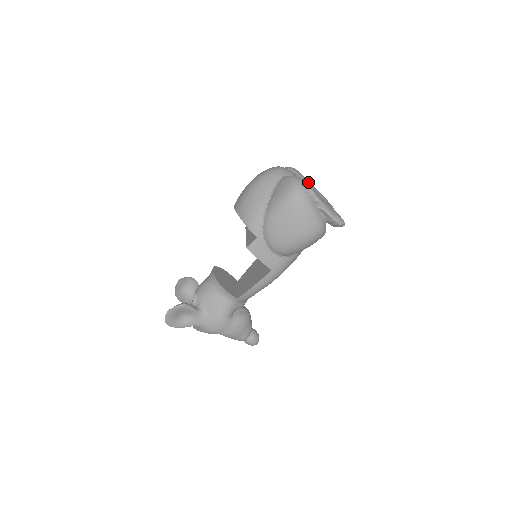
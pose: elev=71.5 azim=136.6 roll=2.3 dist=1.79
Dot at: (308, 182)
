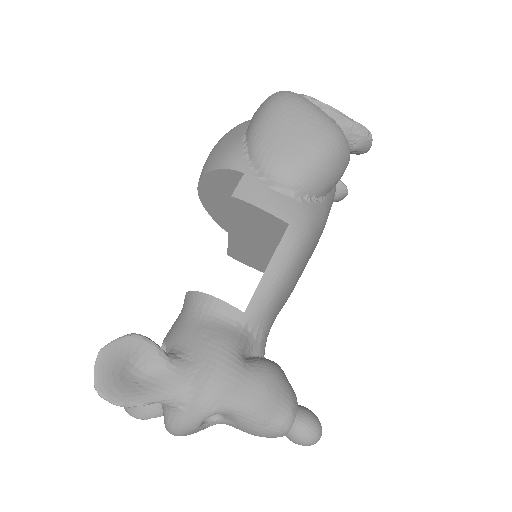
Dot at: occluded
